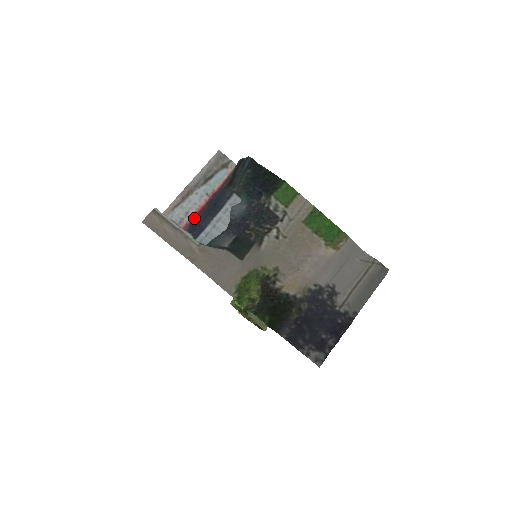
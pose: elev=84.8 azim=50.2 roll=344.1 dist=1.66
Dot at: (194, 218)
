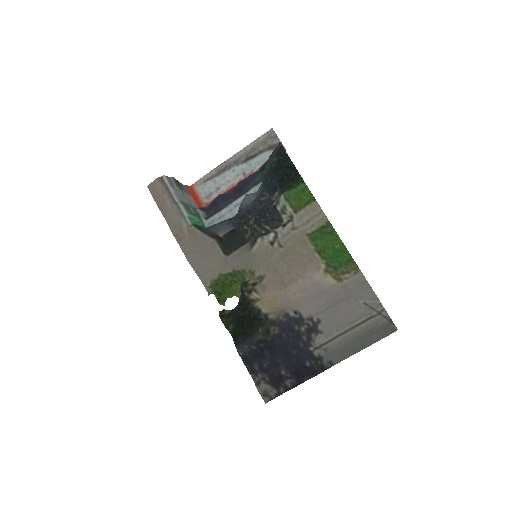
Dot at: (218, 196)
